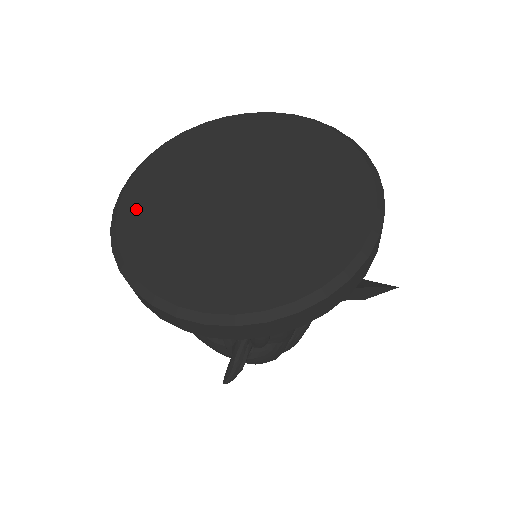
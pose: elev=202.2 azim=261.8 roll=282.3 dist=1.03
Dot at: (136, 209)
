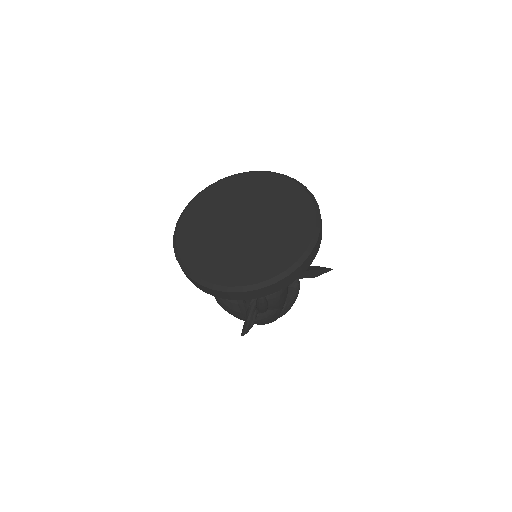
Dot at: (187, 234)
